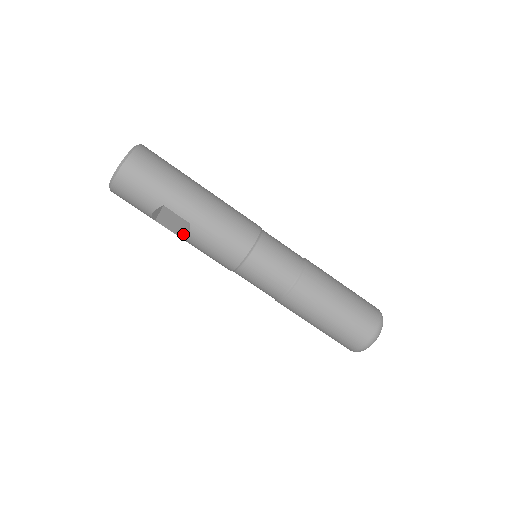
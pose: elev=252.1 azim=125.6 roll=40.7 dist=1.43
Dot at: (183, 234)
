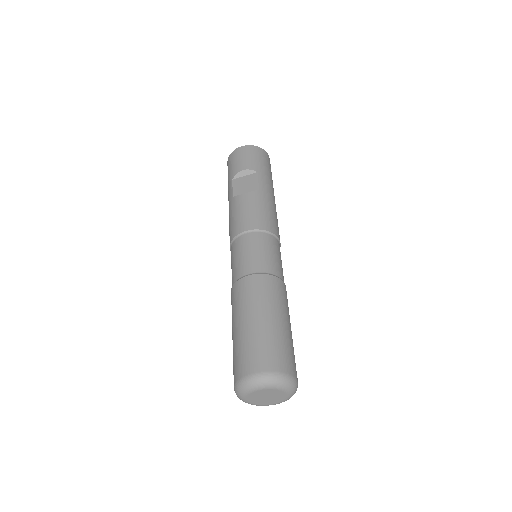
Dot at: occluded
